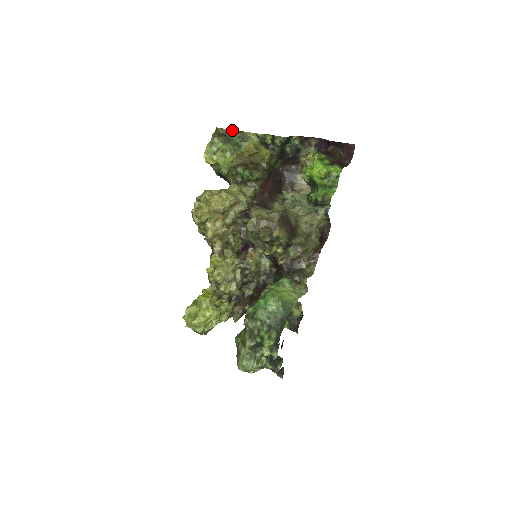
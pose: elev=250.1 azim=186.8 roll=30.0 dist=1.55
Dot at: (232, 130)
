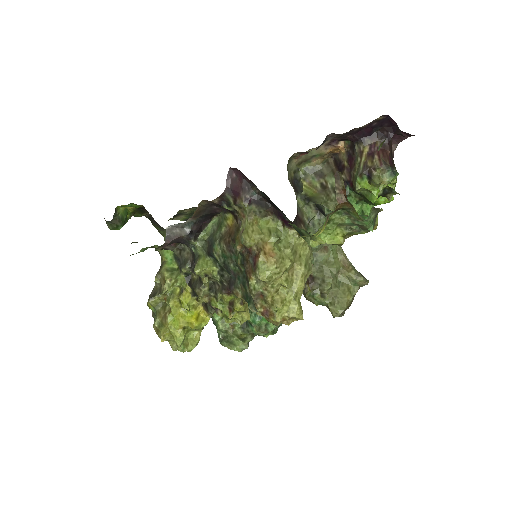
Dot at: (371, 211)
